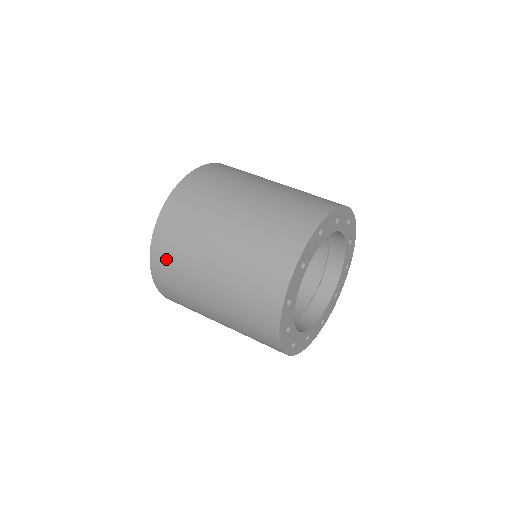
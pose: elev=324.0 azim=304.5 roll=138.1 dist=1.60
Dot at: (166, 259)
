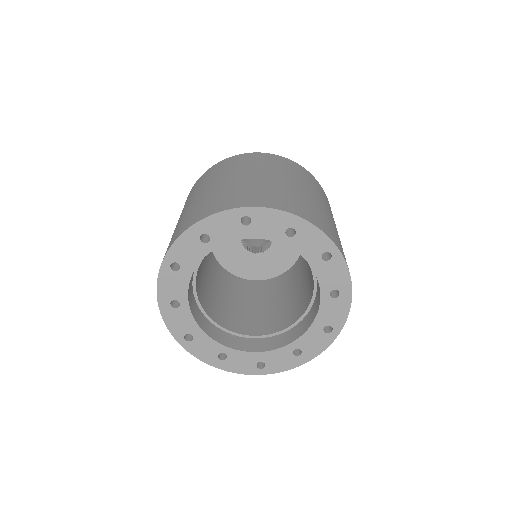
Dot at: occluded
